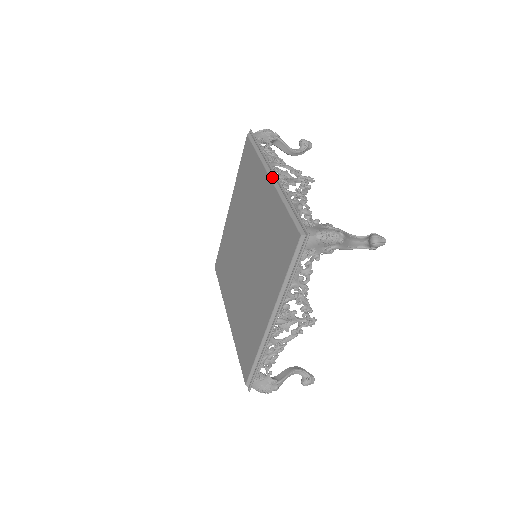
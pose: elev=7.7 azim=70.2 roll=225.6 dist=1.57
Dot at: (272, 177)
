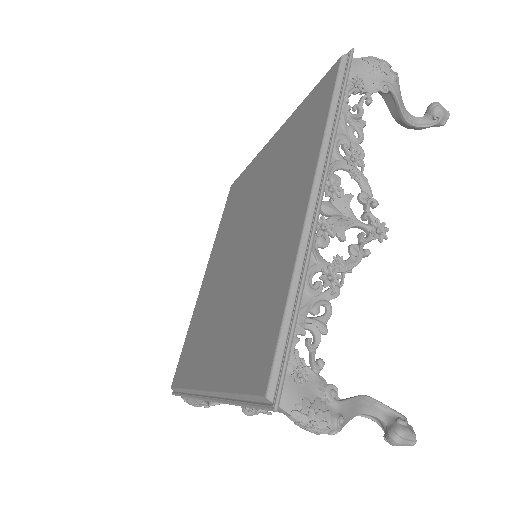
Dot at: occluded
